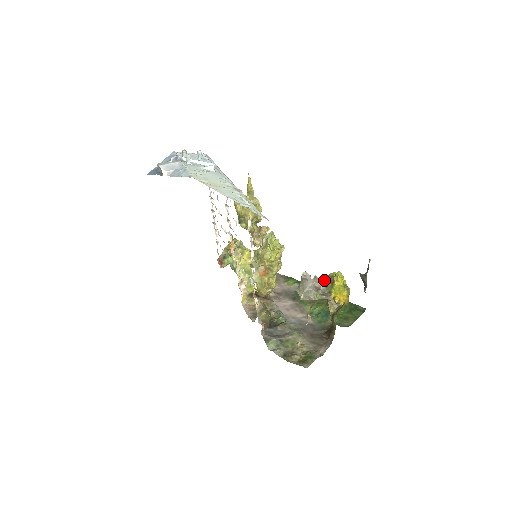
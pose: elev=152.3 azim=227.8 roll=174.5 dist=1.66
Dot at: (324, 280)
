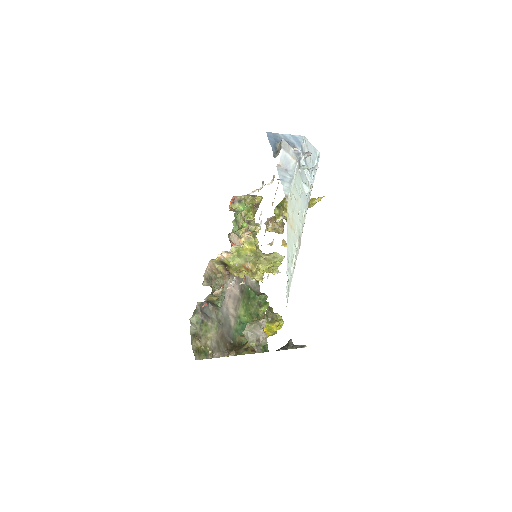
Dot at: (271, 313)
